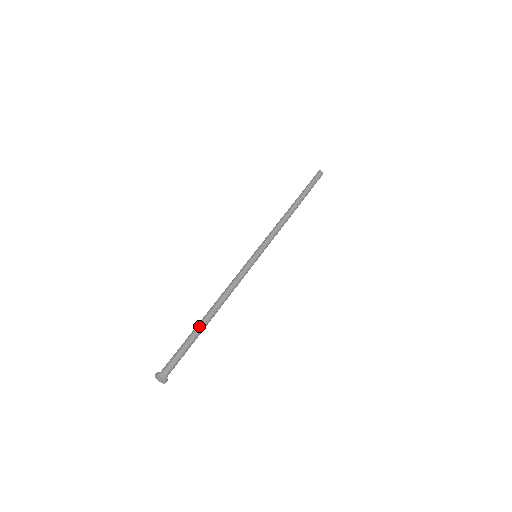
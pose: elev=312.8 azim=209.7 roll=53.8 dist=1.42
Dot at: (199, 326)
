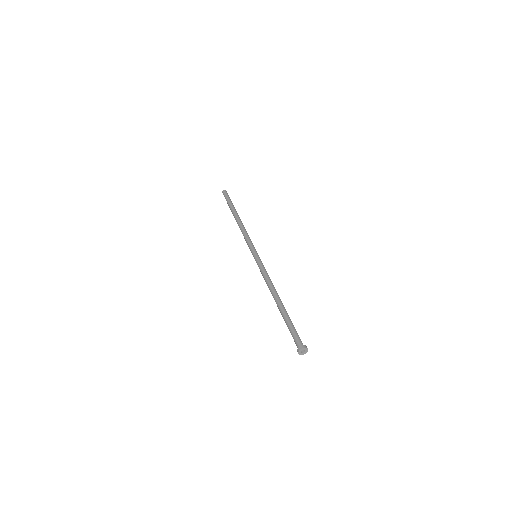
Dot at: (283, 310)
